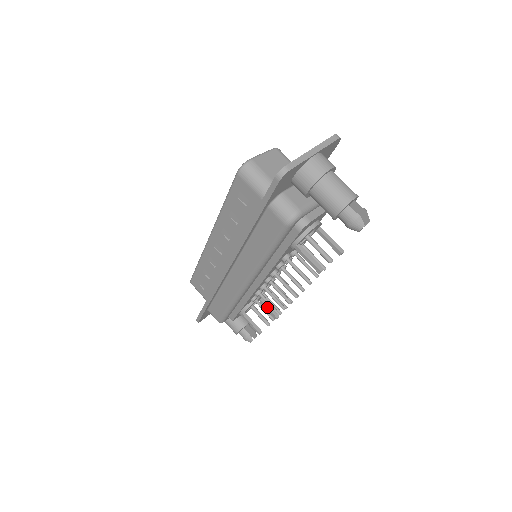
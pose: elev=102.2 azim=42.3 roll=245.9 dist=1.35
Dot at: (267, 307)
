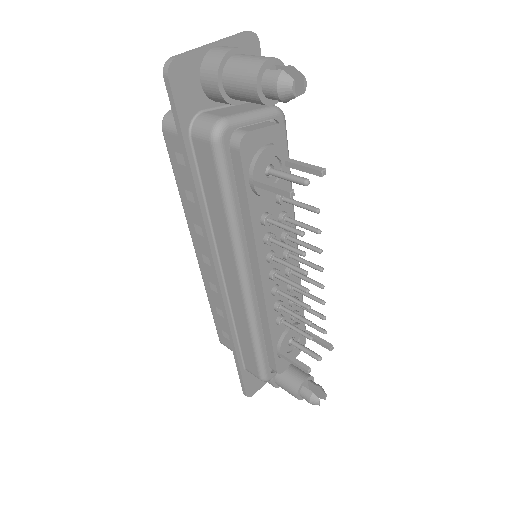
Dot at: (314, 338)
